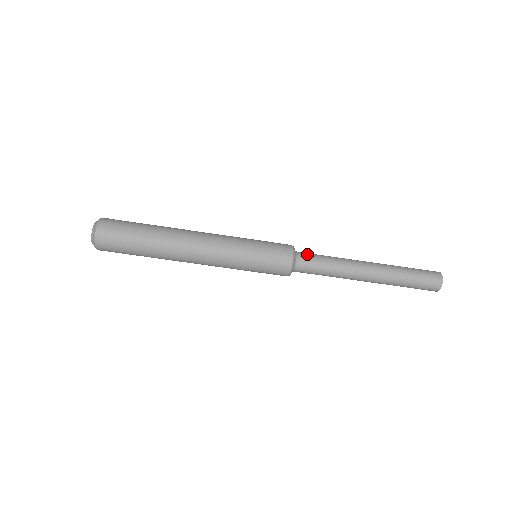
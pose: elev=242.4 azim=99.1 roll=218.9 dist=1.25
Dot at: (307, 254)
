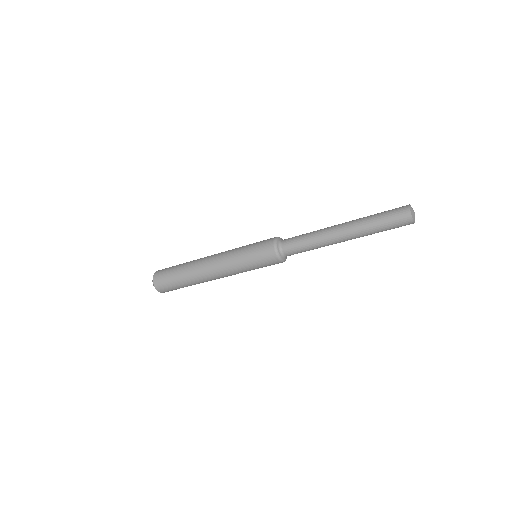
Dot at: (288, 242)
